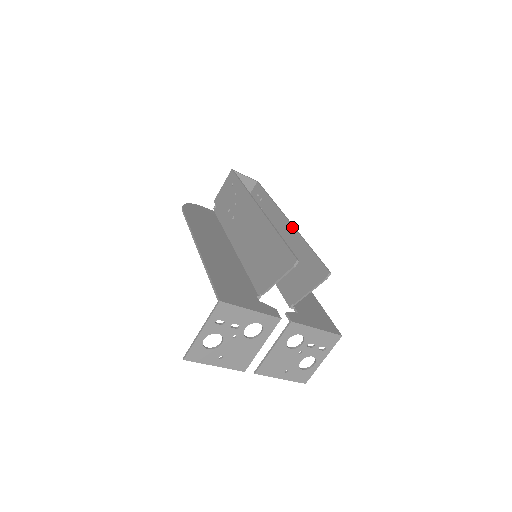
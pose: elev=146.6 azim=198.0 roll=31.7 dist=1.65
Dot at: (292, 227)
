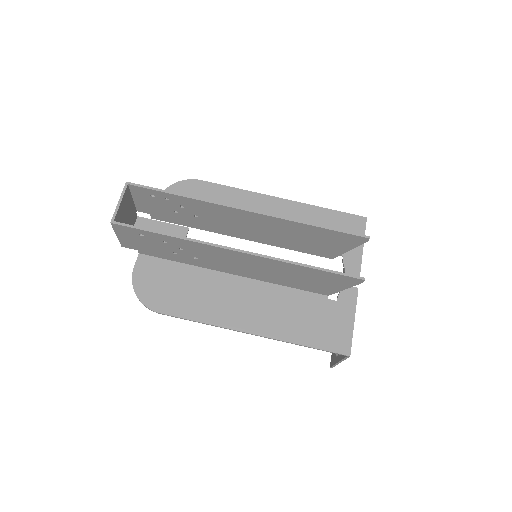
Dot at: (268, 217)
